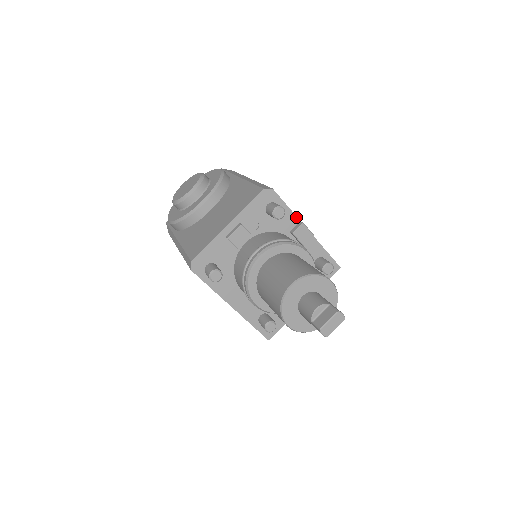
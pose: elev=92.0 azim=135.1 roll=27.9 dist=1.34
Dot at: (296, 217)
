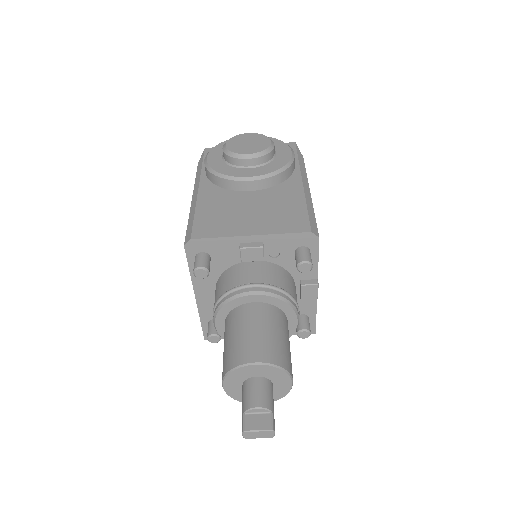
Dot at: (317, 273)
